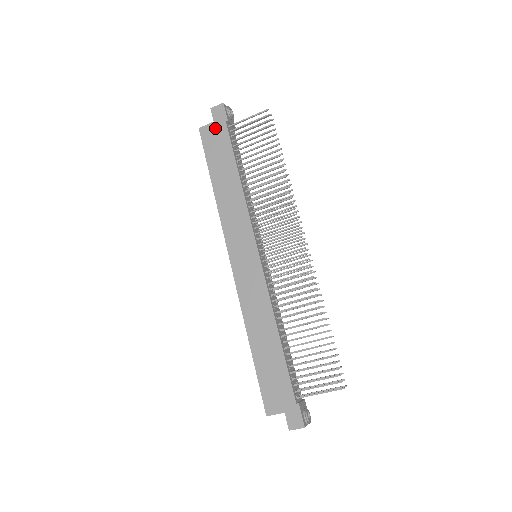
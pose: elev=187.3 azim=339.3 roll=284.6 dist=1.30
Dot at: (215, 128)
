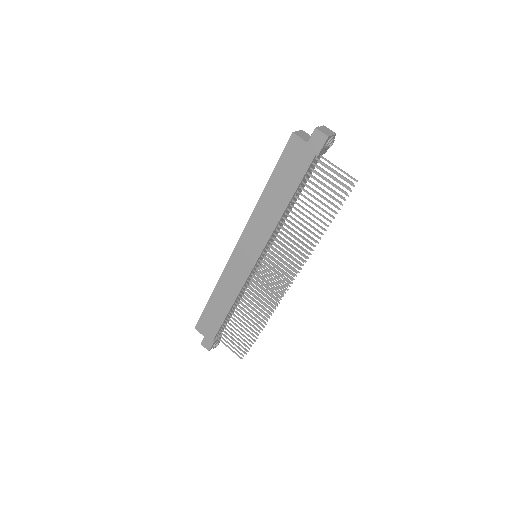
Dot at: (304, 149)
